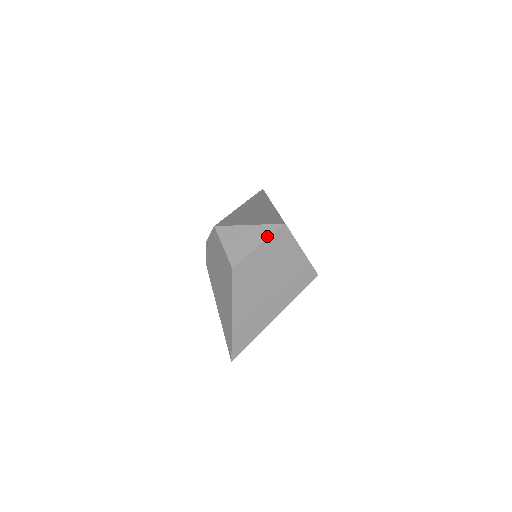
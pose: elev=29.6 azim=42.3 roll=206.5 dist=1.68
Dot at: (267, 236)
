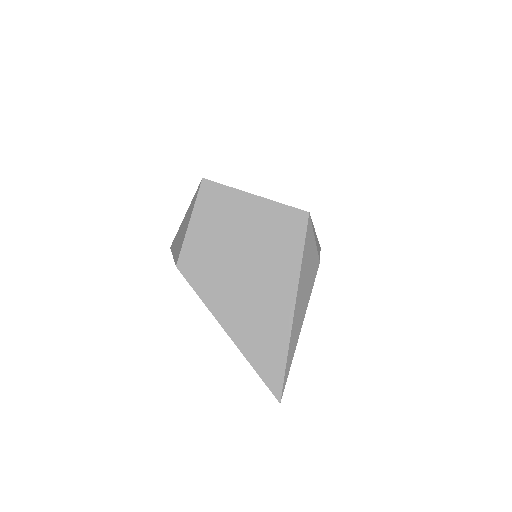
Dot at: (193, 206)
